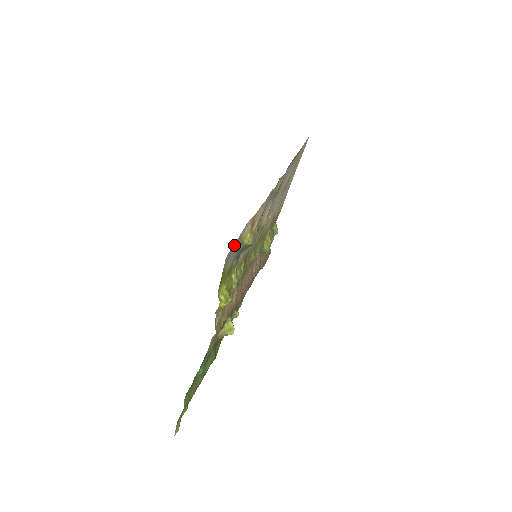
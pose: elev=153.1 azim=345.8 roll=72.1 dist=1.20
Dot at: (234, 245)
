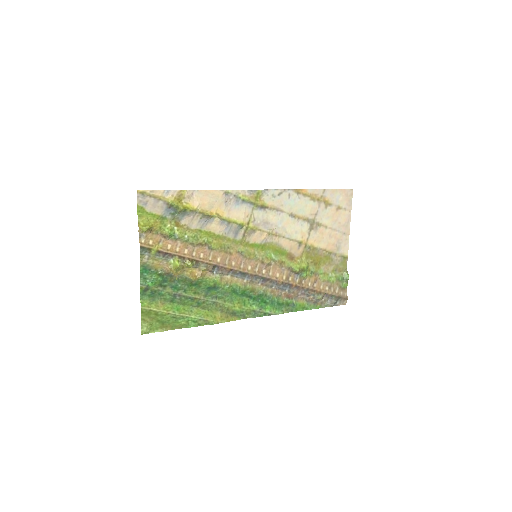
Dot at: (144, 192)
